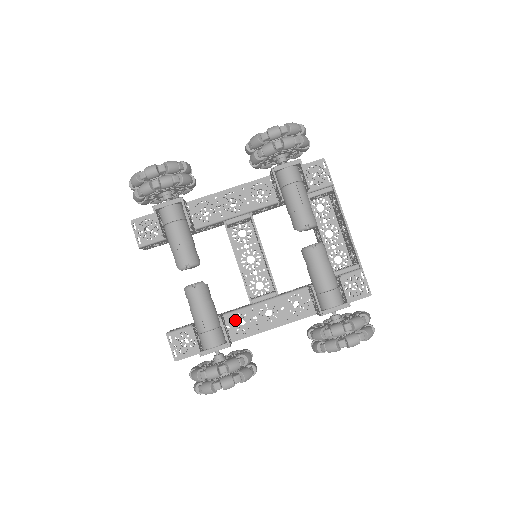
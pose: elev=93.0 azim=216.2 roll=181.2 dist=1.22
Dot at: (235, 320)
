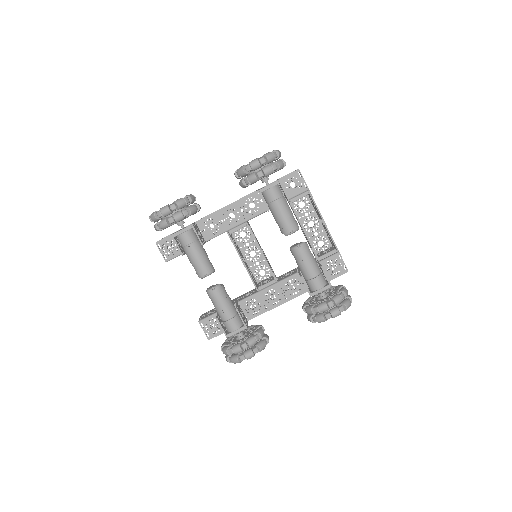
Dot at: occluded
